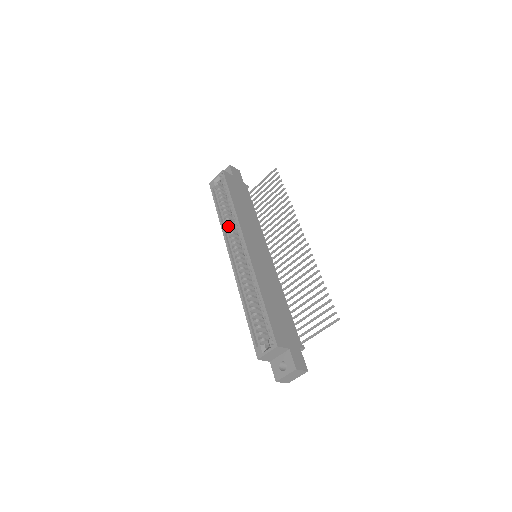
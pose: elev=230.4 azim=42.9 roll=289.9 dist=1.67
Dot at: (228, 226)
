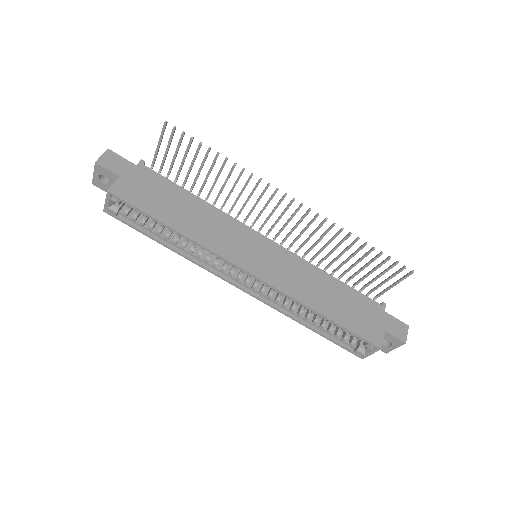
Dot at: (192, 251)
